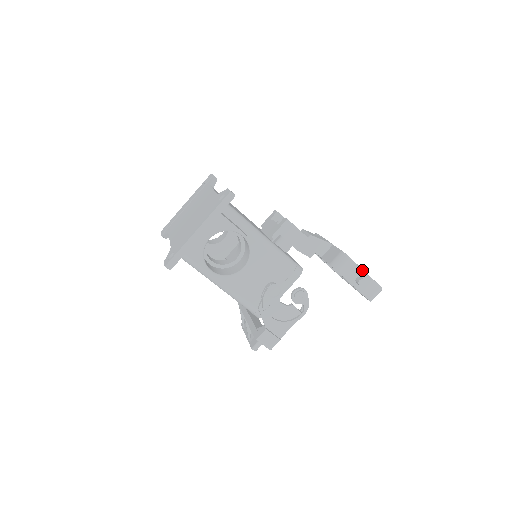
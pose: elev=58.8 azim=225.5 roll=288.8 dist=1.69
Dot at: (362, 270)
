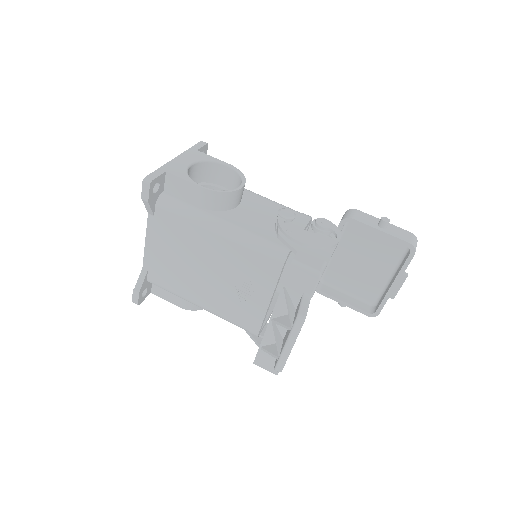
Dot at: (378, 219)
